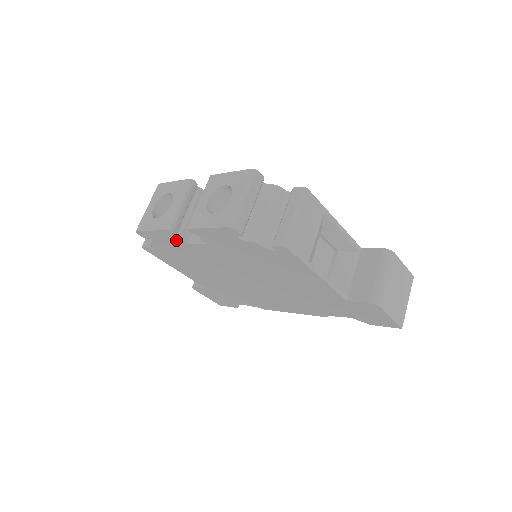
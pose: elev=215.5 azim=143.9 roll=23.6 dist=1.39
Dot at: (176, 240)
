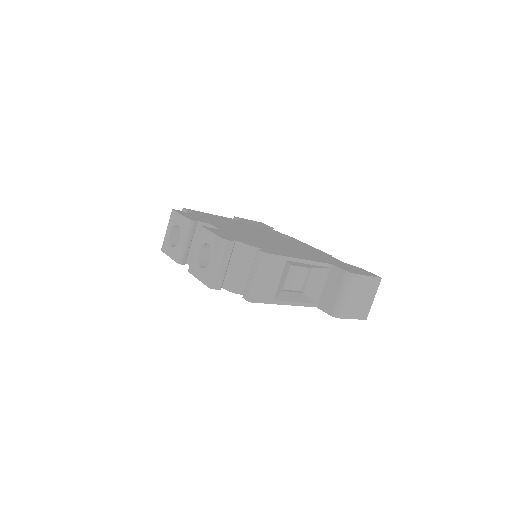
Dot at: occluded
